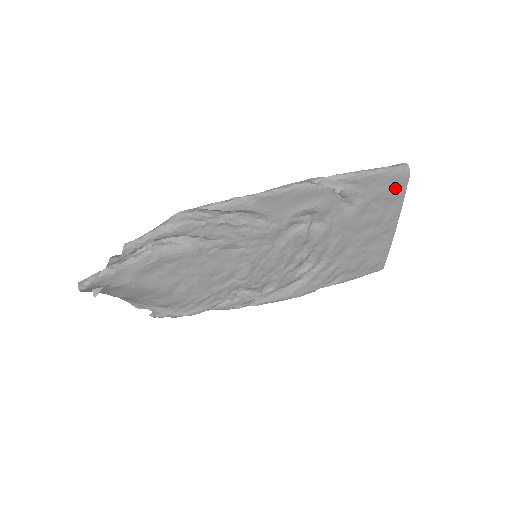
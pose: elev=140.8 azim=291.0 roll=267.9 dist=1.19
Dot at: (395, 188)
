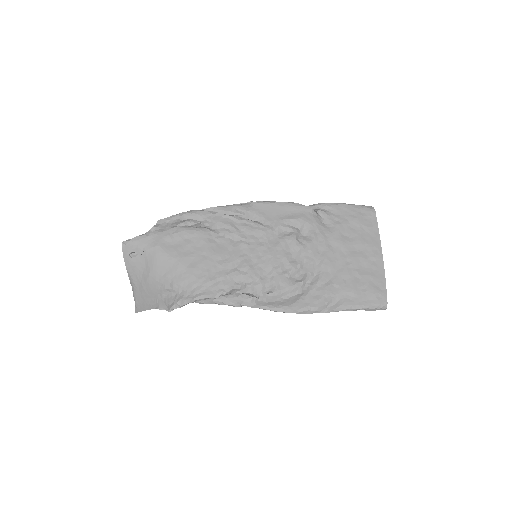
Dot at: (366, 219)
